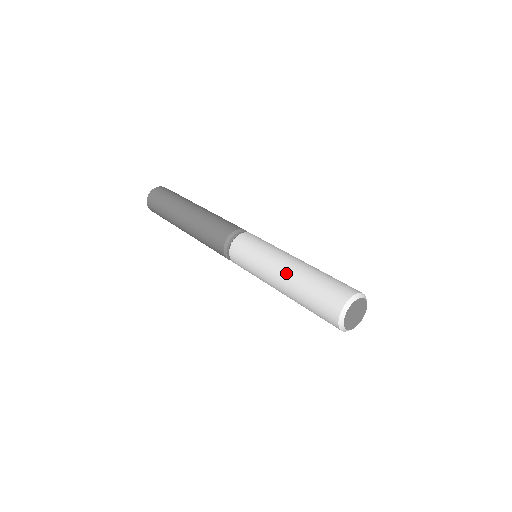
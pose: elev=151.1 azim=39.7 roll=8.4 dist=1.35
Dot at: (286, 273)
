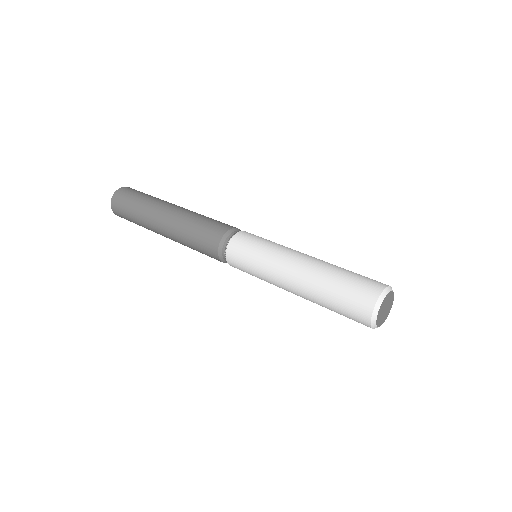
Dot at: (311, 259)
